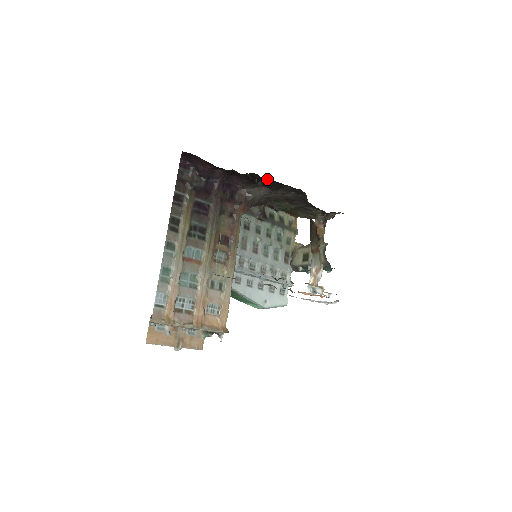
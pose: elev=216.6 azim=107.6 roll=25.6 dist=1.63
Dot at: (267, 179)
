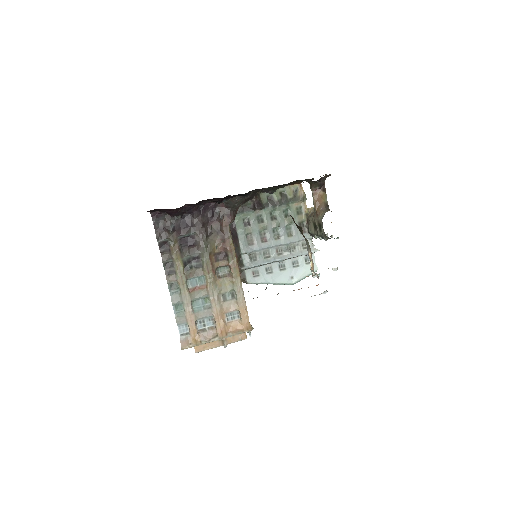
Dot at: (228, 196)
